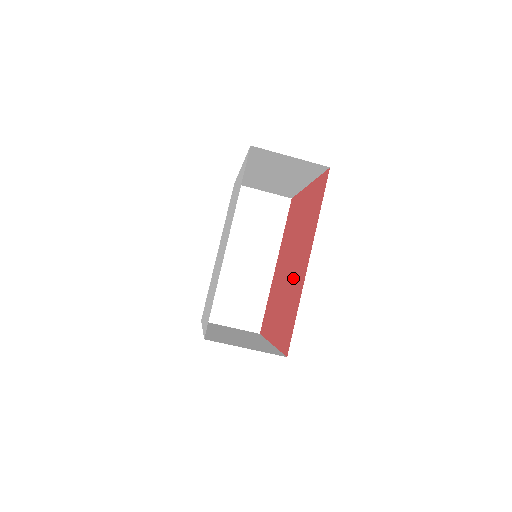
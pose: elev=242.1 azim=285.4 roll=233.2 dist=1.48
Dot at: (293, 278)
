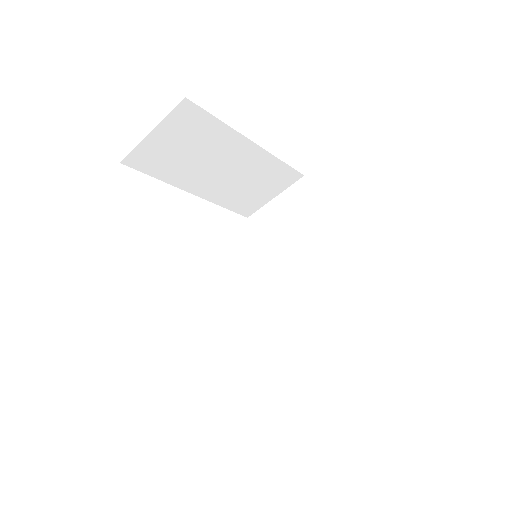
Dot at: occluded
